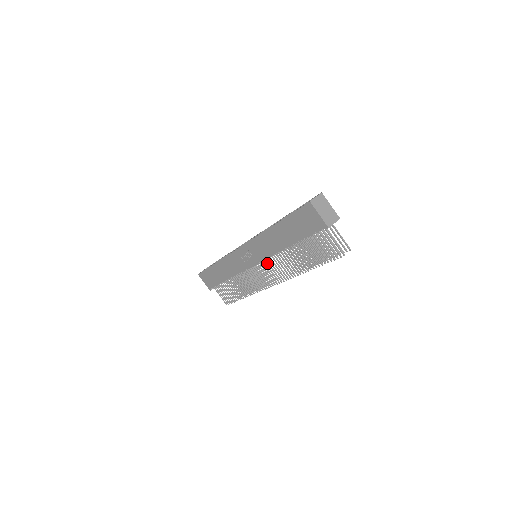
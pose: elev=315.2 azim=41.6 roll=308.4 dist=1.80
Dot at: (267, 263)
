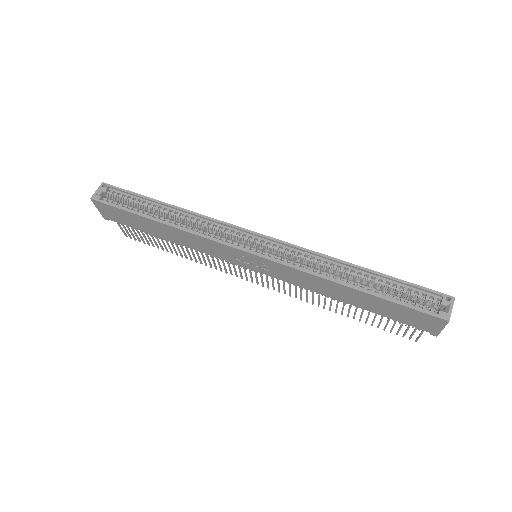
Dot at: occluded
